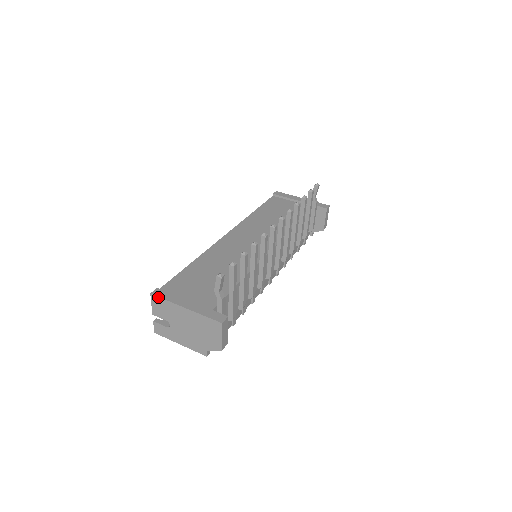
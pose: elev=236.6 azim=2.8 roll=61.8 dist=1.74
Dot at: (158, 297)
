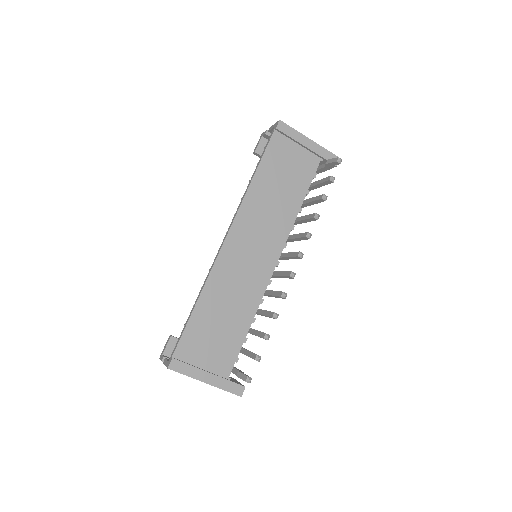
Dot at: occluded
